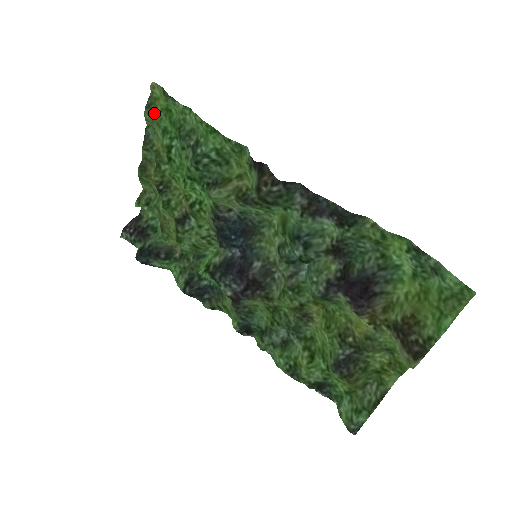
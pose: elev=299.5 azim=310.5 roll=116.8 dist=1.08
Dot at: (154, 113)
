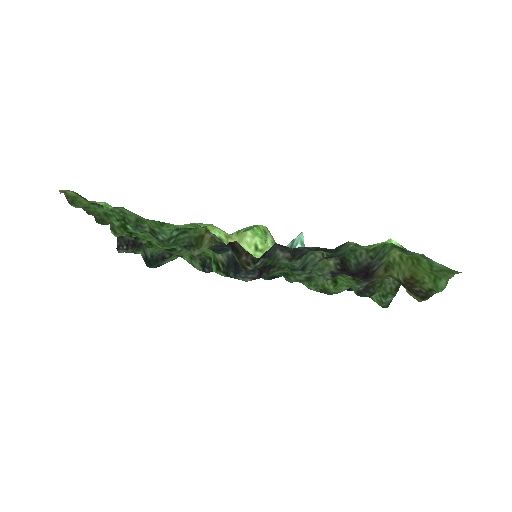
Dot at: (83, 206)
